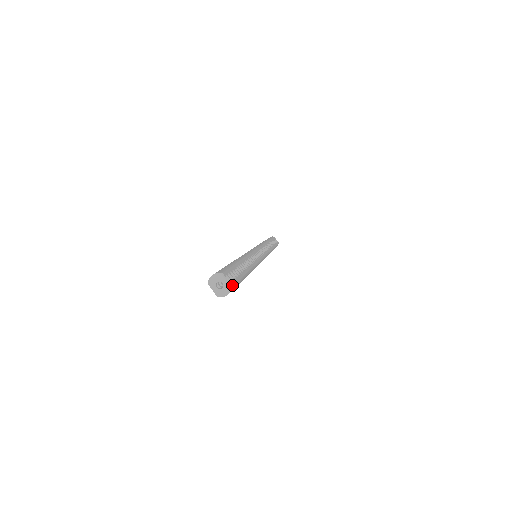
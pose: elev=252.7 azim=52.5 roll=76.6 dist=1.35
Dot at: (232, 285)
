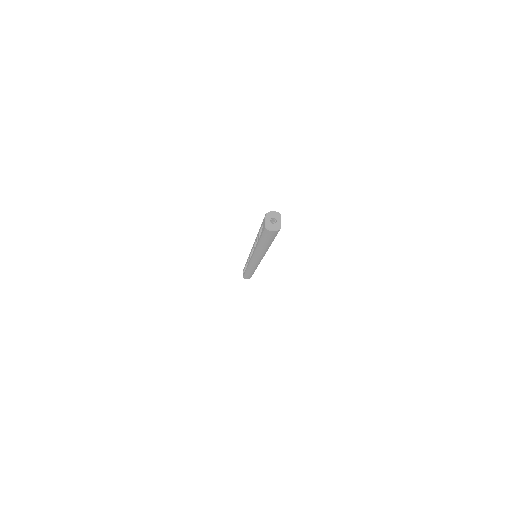
Dot at: occluded
